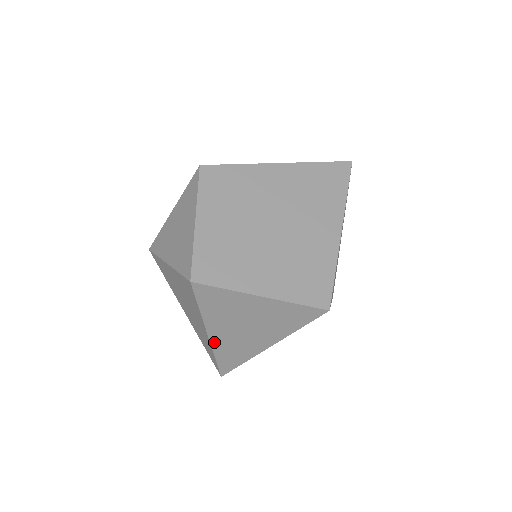
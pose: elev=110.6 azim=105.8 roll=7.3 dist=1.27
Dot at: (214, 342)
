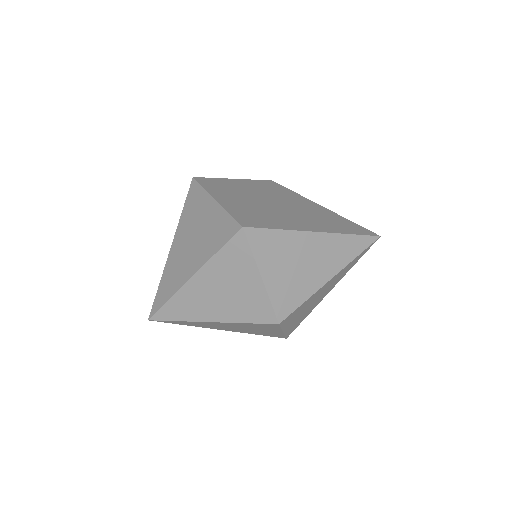
Dot at: (169, 259)
